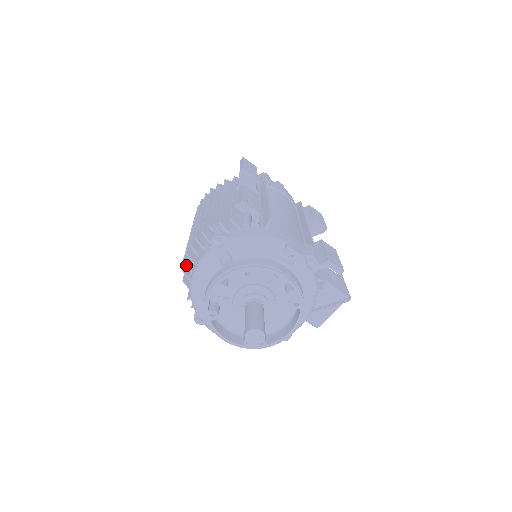
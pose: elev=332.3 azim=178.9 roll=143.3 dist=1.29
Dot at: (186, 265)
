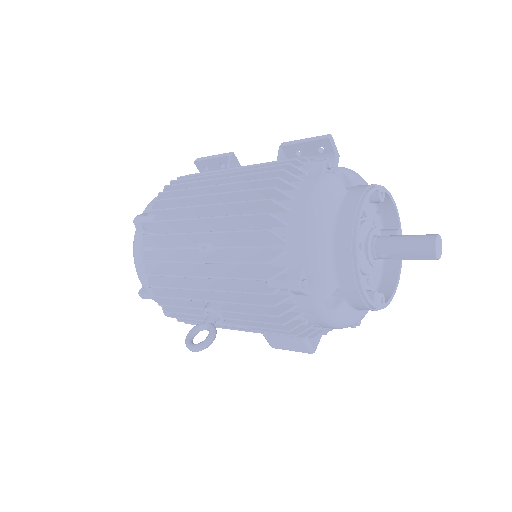
Dot at: (278, 203)
